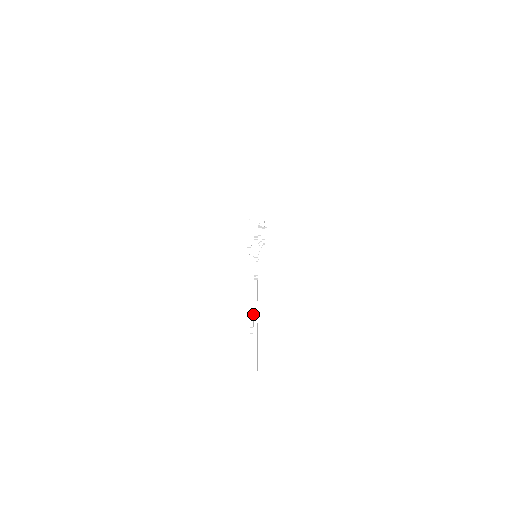
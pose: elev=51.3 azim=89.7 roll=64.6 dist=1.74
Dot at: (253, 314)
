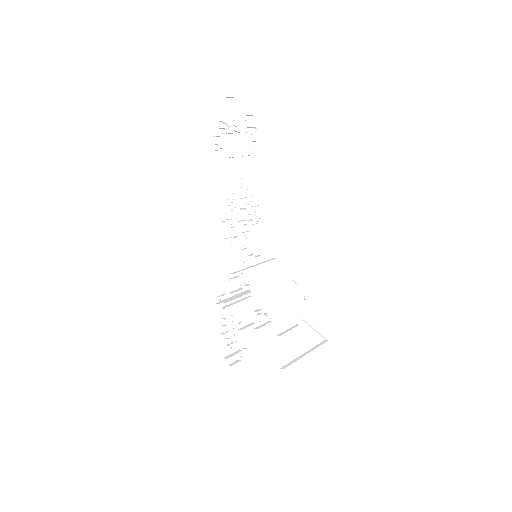
Dot at: (289, 351)
